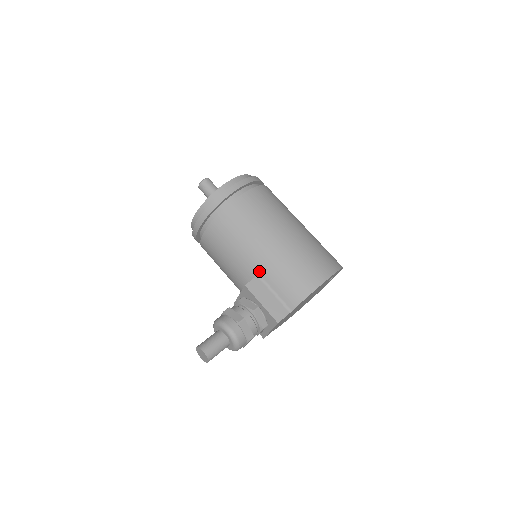
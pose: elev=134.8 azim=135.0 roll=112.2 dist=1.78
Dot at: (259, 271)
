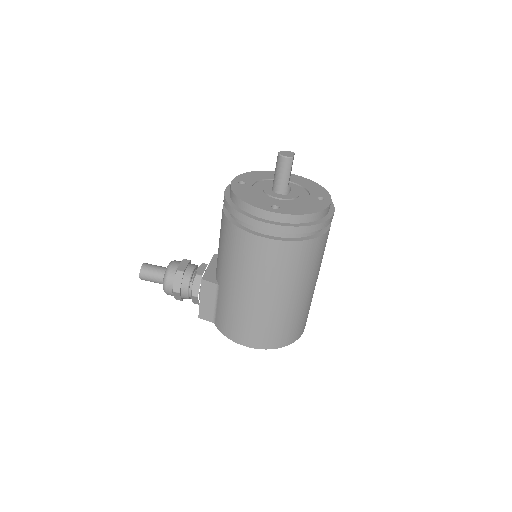
Dot at: (220, 285)
